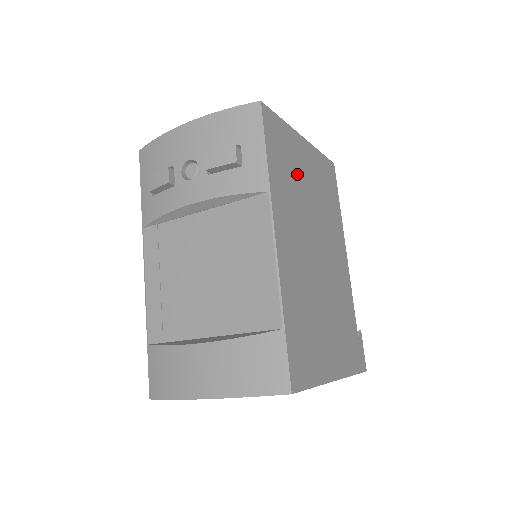
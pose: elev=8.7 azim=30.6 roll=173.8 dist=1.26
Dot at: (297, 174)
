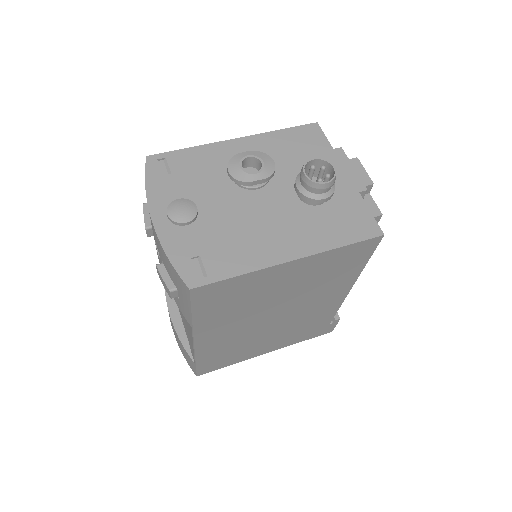
Dot at: (256, 295)
